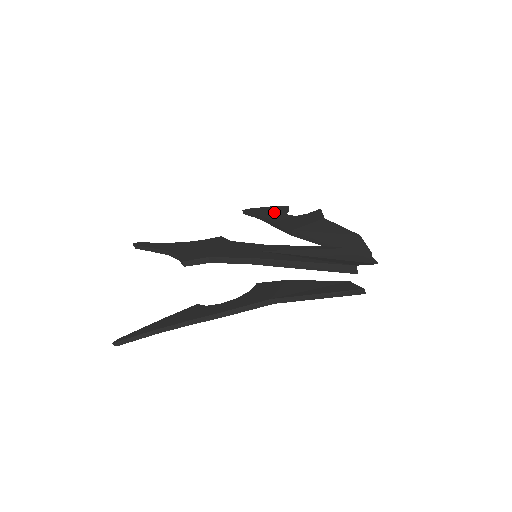
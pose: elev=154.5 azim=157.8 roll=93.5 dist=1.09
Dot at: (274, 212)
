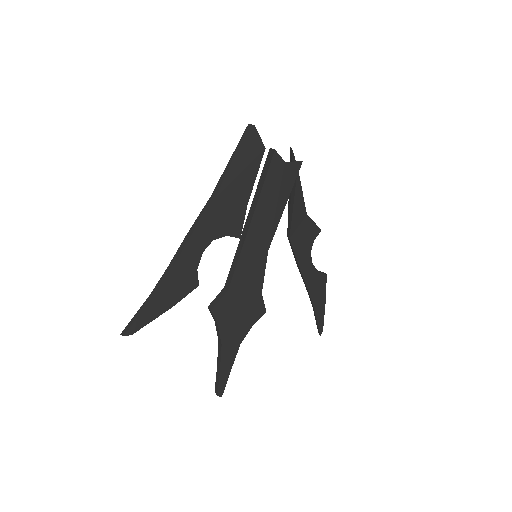
Dot at: (314, 283)
